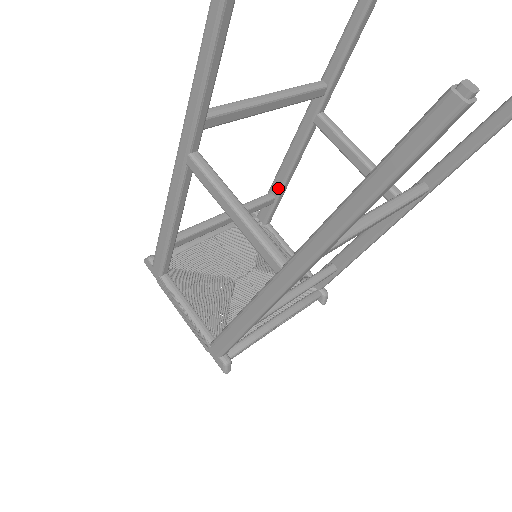
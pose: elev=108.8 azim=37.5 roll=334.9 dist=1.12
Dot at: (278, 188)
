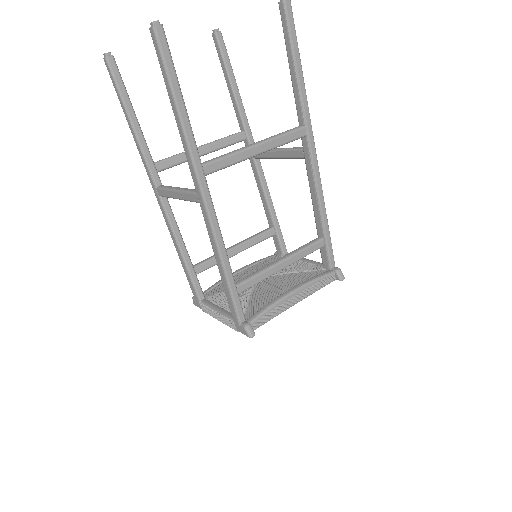
Dot at: (270, 219)
